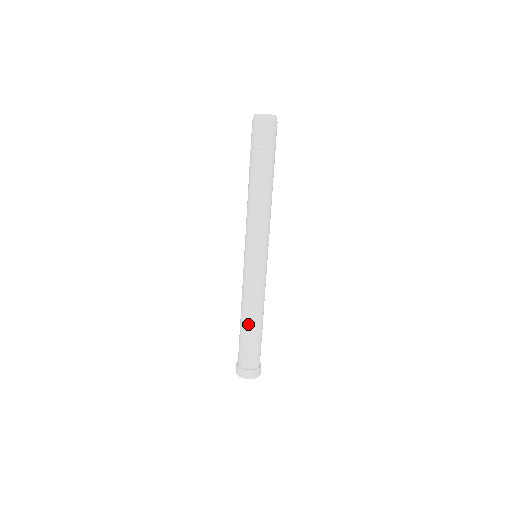
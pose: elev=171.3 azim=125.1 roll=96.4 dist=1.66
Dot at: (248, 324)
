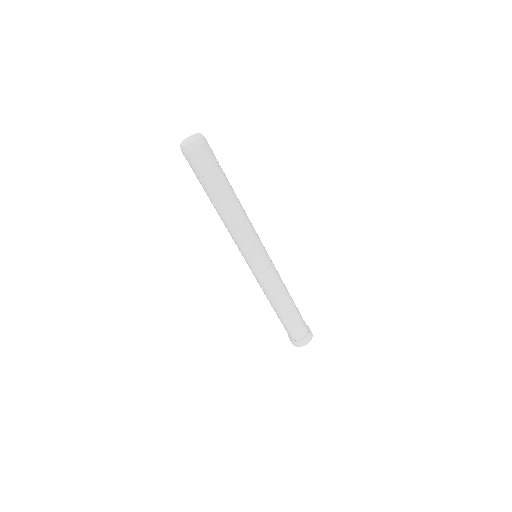
Dot at: (286, 308)
